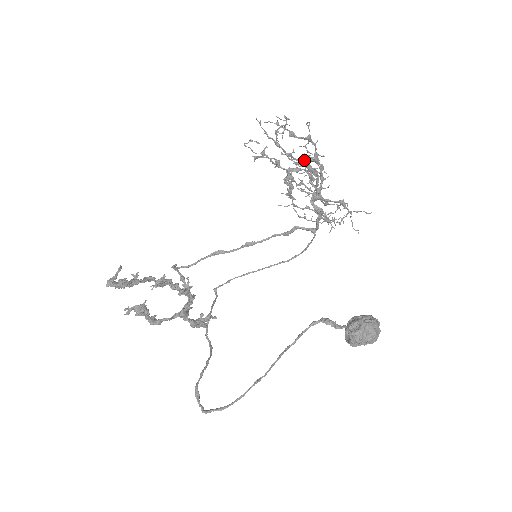
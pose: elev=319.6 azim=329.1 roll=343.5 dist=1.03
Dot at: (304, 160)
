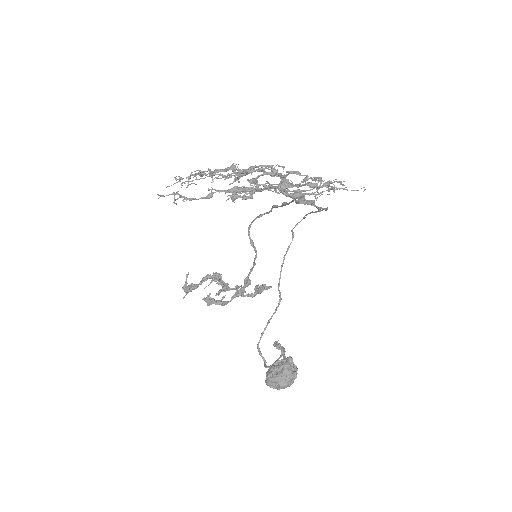
Dot at: (227, 191)
